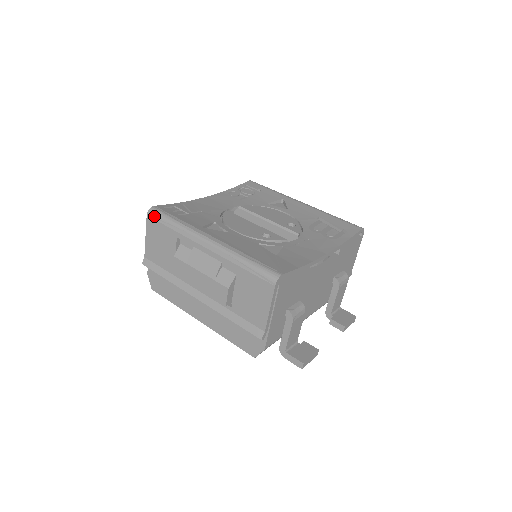
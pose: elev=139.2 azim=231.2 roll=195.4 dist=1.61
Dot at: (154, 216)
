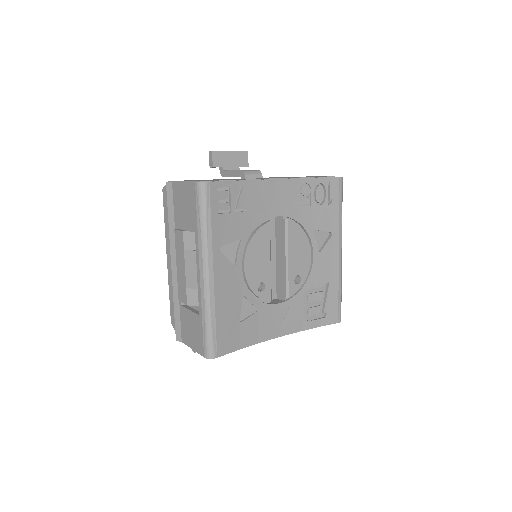
Dot at: (198, 194)
